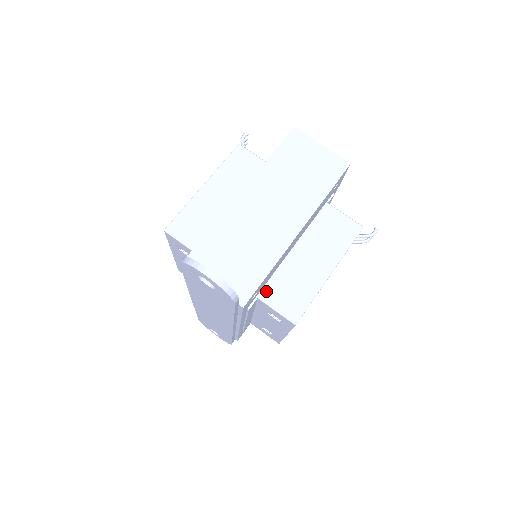
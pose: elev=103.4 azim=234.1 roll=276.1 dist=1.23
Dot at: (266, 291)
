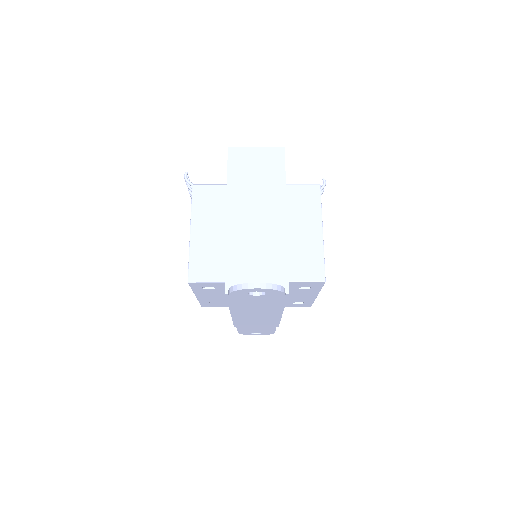
Dot at: (289, 273)
